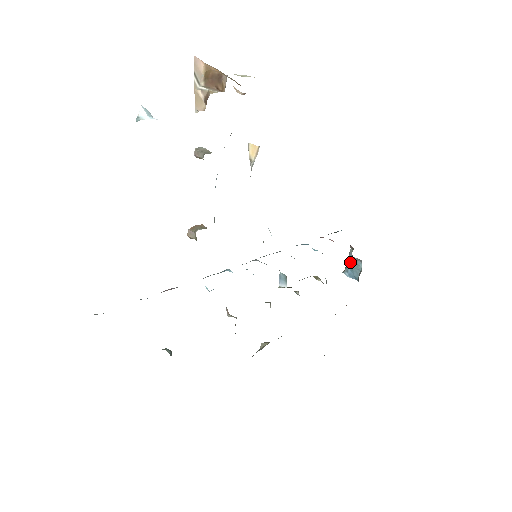
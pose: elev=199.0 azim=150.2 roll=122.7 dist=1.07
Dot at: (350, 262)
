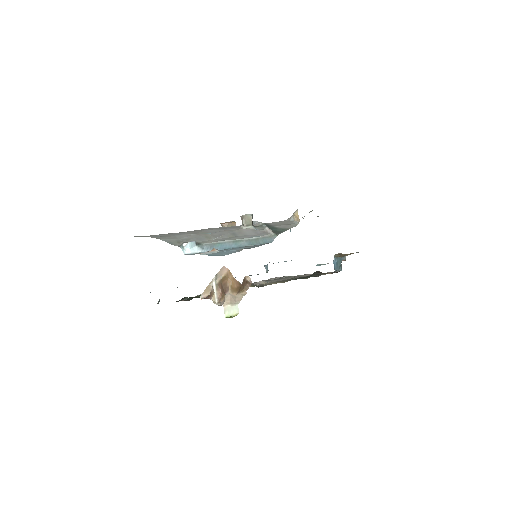
Dot at: (340, 260)
